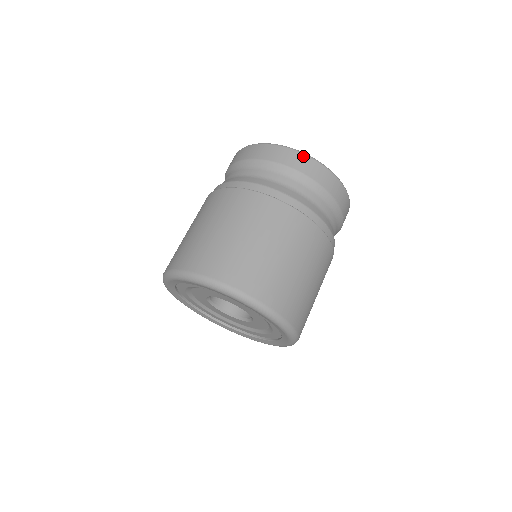
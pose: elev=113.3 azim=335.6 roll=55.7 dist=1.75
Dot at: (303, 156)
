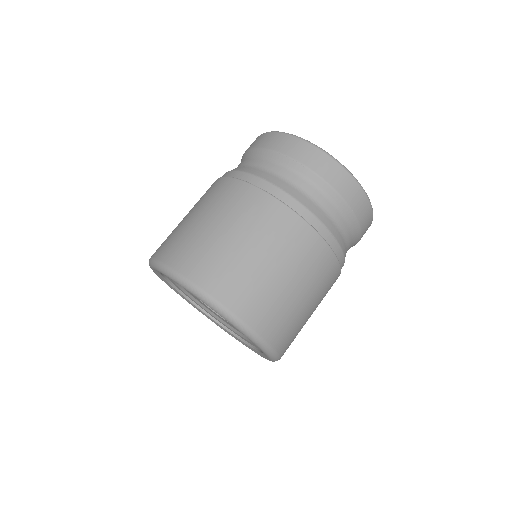
Dot at: (308, 145)
